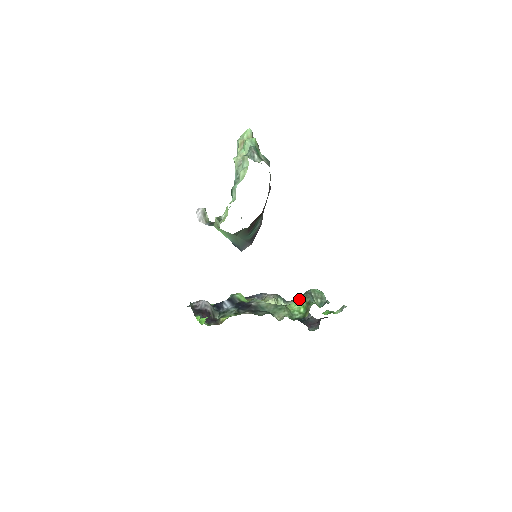
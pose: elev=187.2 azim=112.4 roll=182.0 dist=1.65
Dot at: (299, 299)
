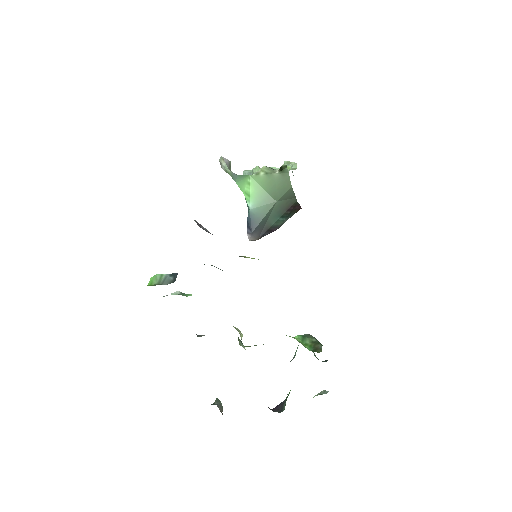
Dot at: (298, 335)
